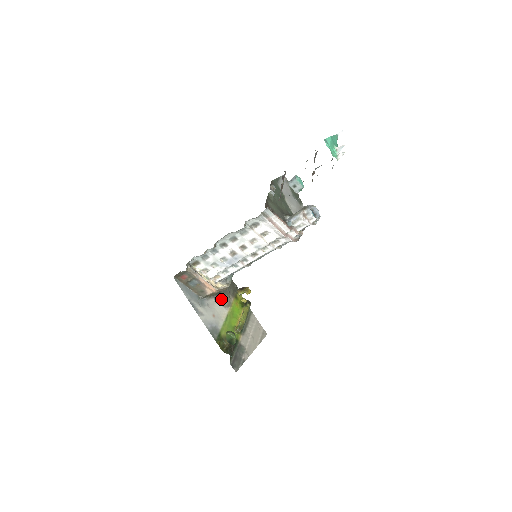
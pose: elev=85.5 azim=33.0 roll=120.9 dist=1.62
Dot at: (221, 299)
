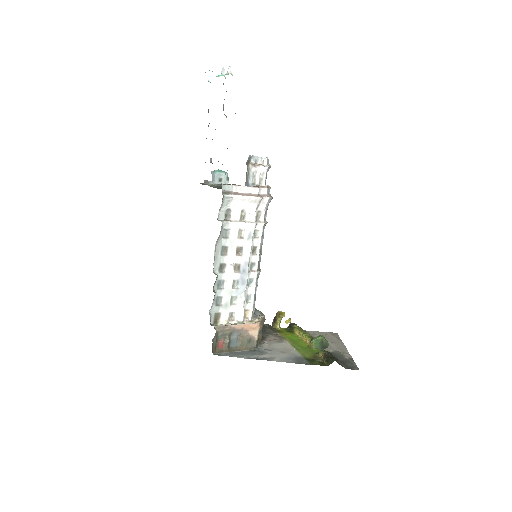
Dot at: (270, 340)
